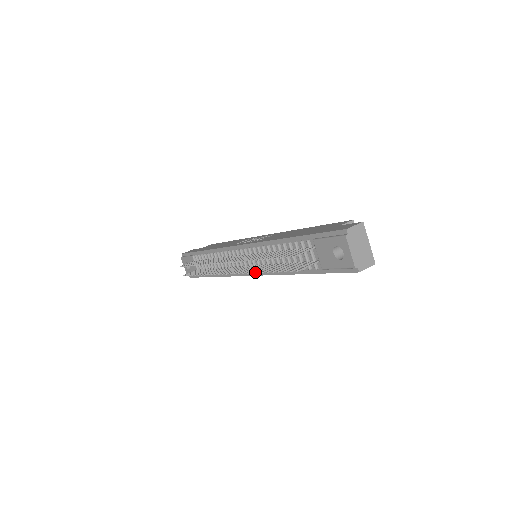
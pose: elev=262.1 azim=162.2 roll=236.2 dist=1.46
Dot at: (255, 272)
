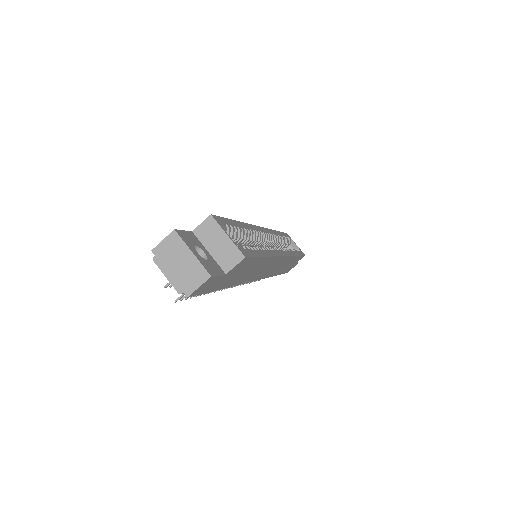
Dot at: occluded
